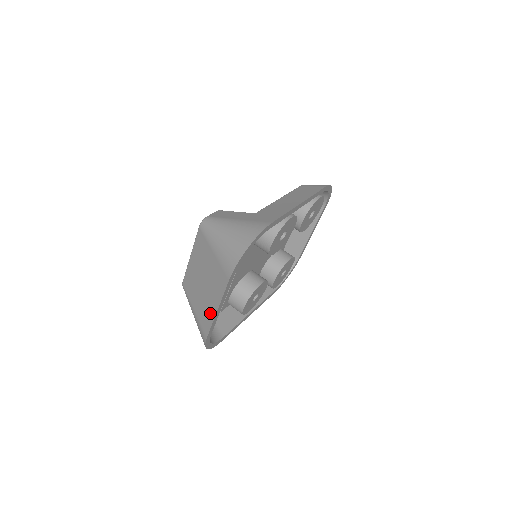
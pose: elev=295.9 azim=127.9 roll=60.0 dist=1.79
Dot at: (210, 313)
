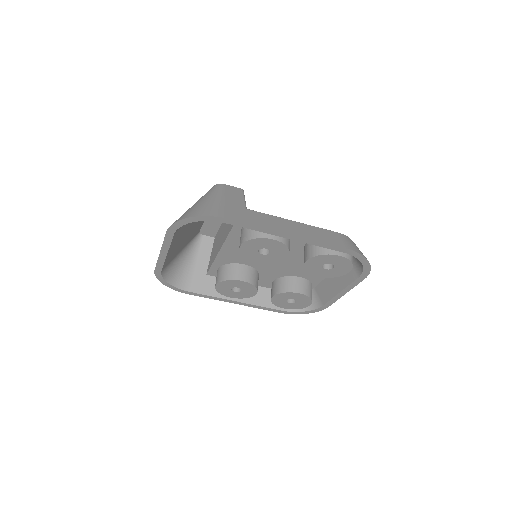
Dot at: occluded
